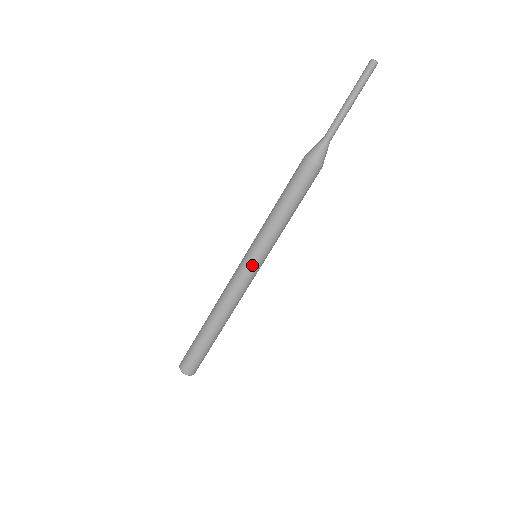
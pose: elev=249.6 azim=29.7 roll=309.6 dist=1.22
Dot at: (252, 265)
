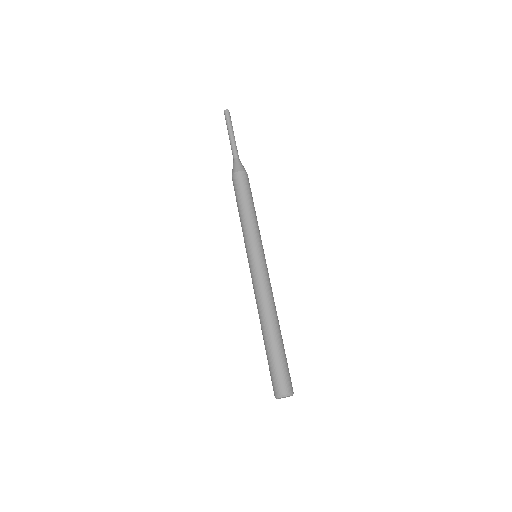
Dot at: (261, 258)
